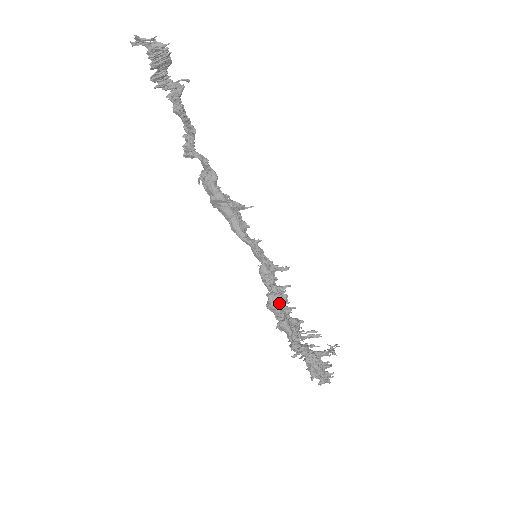
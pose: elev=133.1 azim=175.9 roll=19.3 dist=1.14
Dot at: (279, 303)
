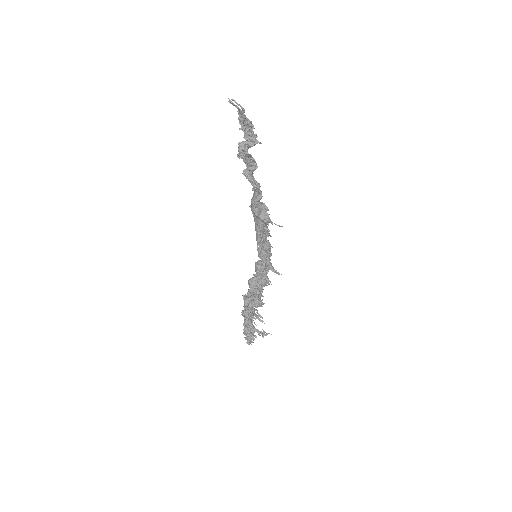
Dot at: (254, 287)
